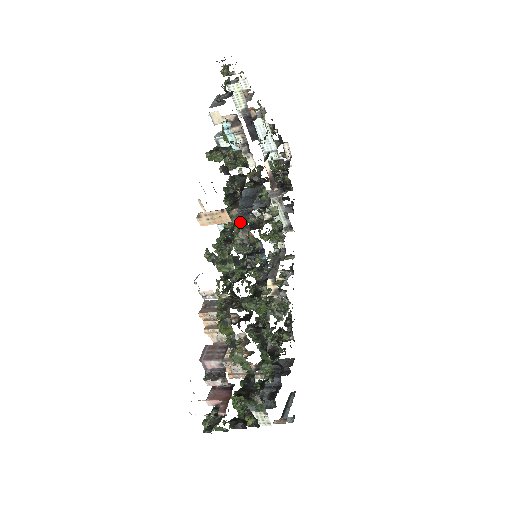
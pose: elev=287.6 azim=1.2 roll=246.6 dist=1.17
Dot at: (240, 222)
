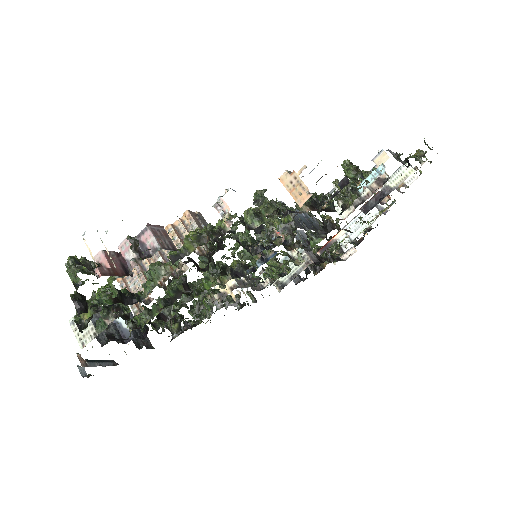
Dot at: (294, 221)
